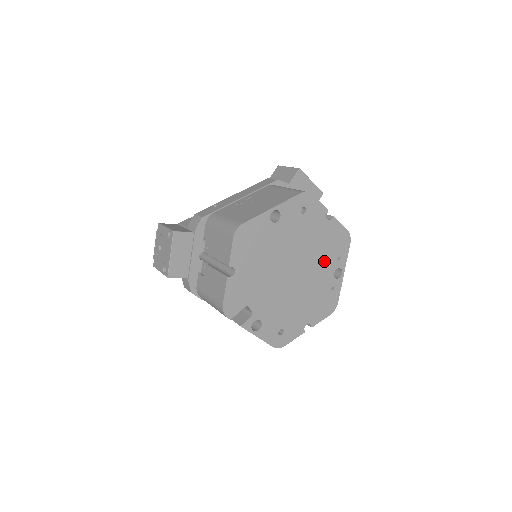
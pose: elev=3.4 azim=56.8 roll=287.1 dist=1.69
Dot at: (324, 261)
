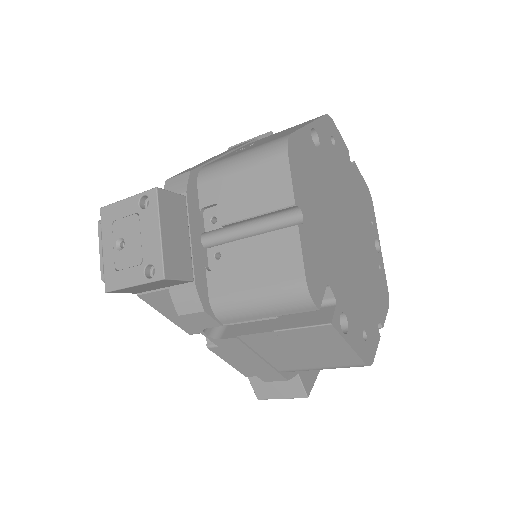
Dot at: (364, 224)
